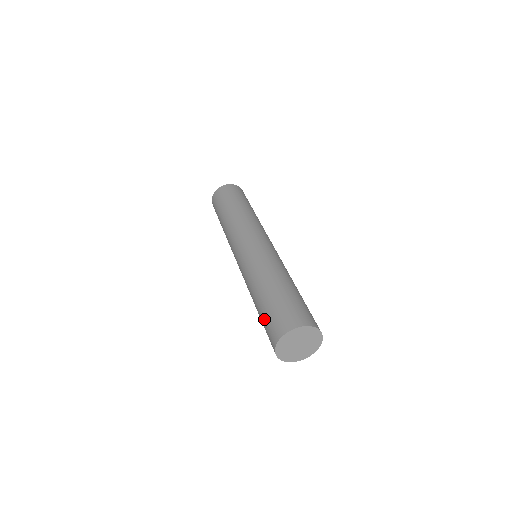
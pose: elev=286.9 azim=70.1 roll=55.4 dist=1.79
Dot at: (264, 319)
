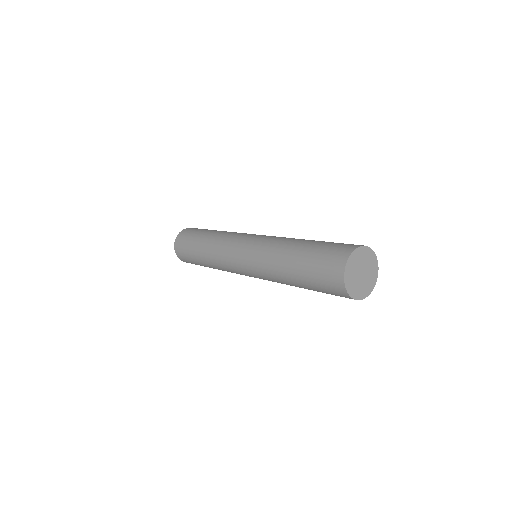
Dot at: (318, 290)
